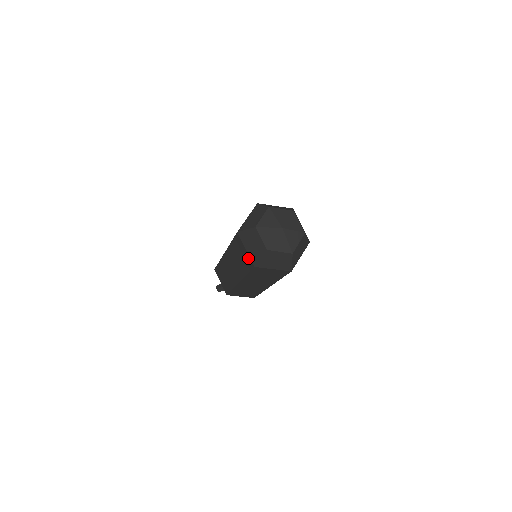
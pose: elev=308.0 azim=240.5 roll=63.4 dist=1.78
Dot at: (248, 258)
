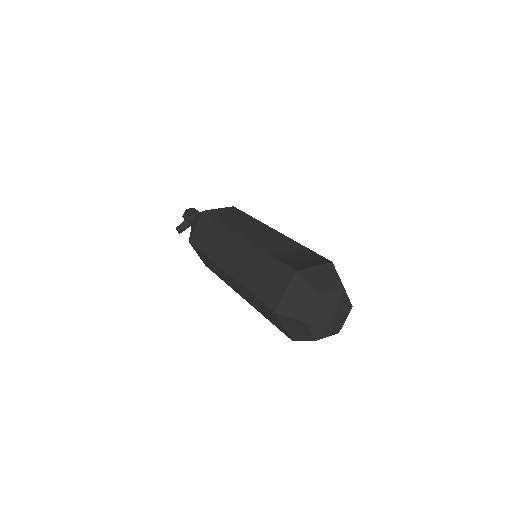
Dot at: (283, 330)
